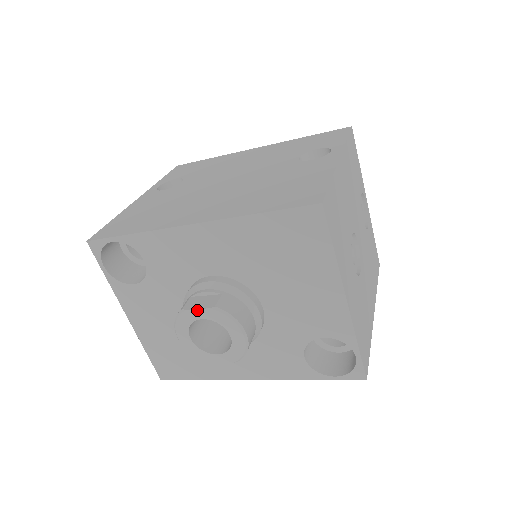
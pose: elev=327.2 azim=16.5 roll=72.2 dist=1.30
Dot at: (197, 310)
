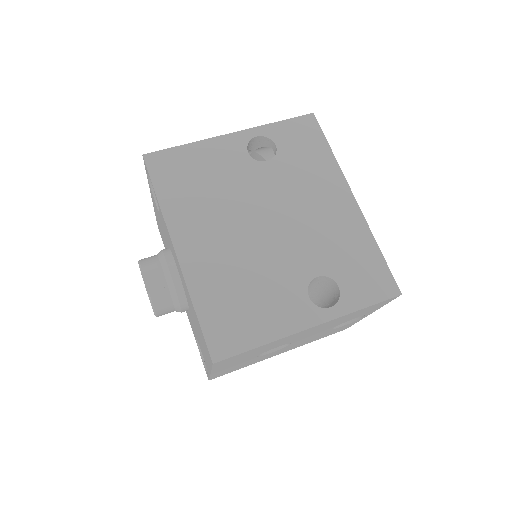
Dot at: (144, 281)
